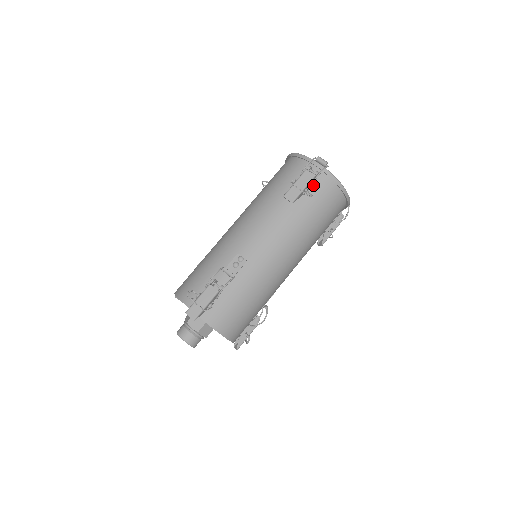
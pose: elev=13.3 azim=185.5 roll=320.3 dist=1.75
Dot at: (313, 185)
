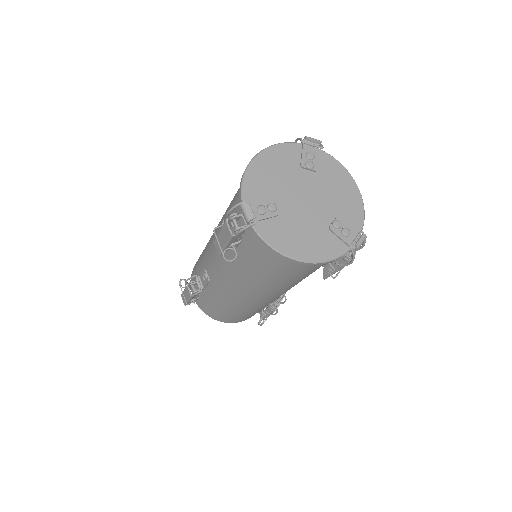
Dot at: (246, 238)
